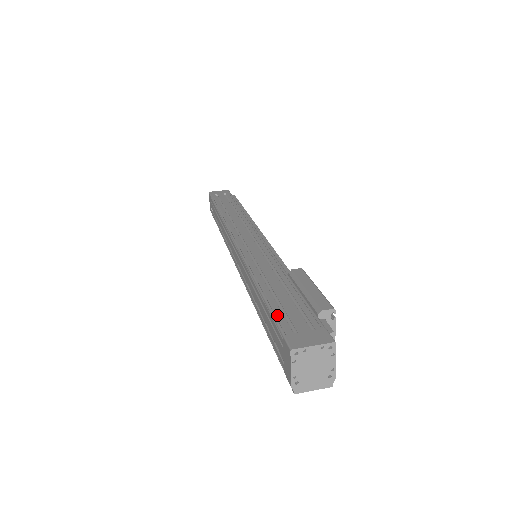
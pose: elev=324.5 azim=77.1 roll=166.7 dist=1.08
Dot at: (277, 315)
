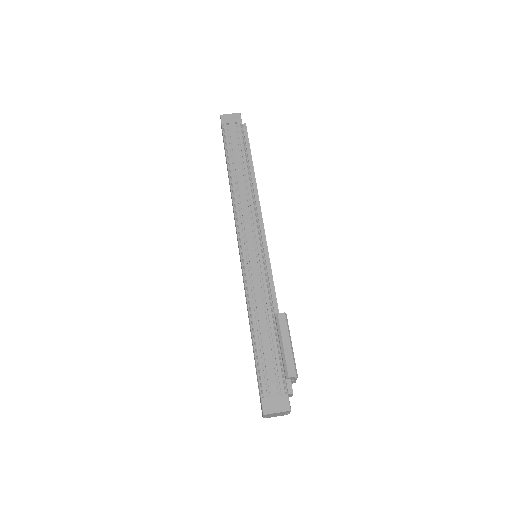
Dot at: (260, 373)
